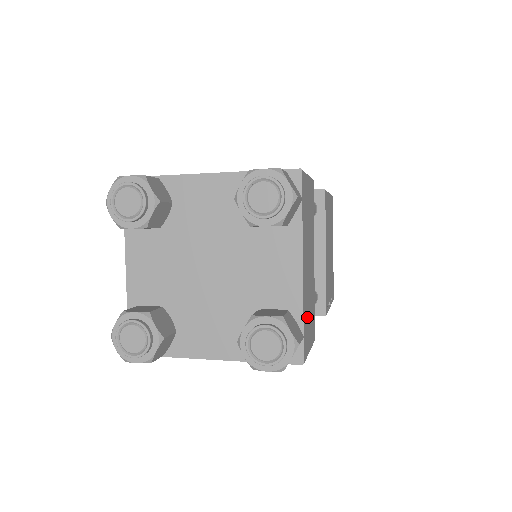
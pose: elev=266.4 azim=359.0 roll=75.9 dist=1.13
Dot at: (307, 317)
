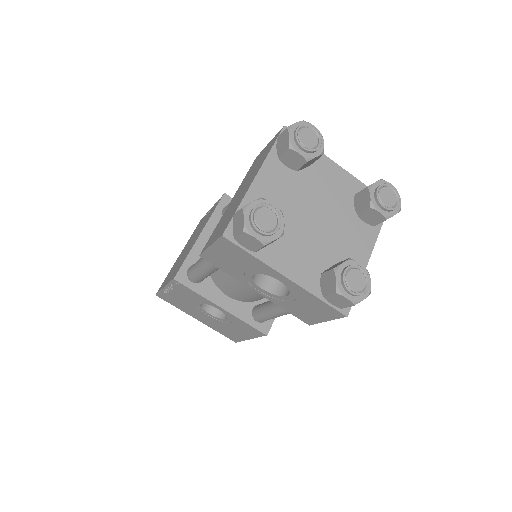
Dot at: occluded
